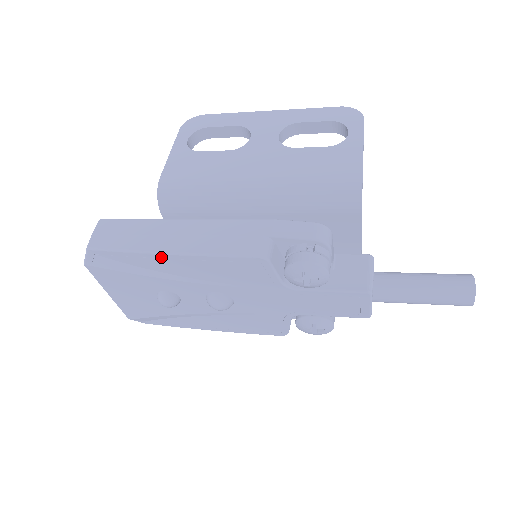
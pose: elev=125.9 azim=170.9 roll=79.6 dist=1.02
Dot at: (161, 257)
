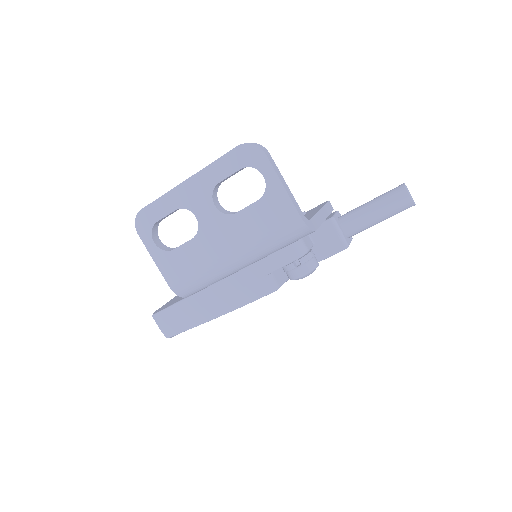
Dot at: (213, 318)
